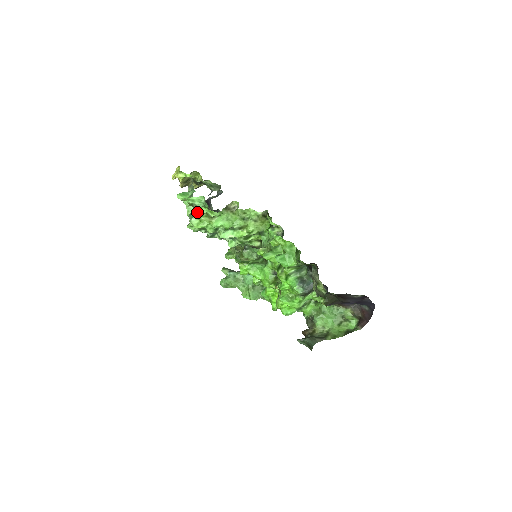
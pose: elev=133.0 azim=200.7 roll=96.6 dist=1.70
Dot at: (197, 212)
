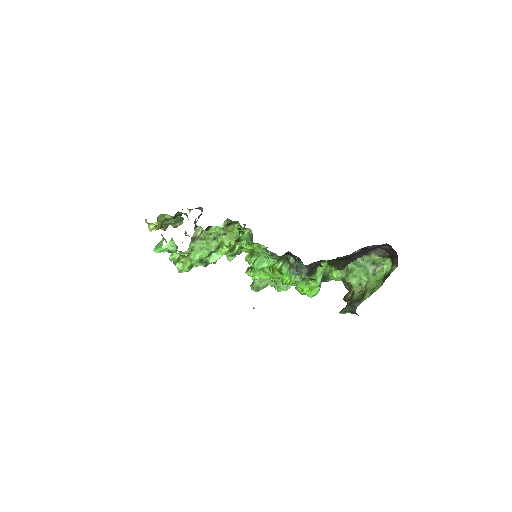
Dot at: (172, 260)
